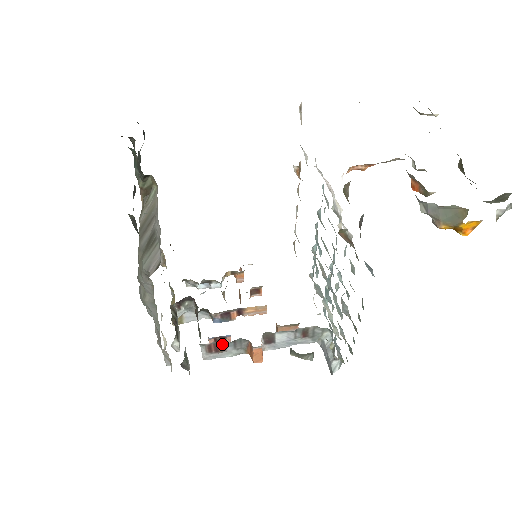
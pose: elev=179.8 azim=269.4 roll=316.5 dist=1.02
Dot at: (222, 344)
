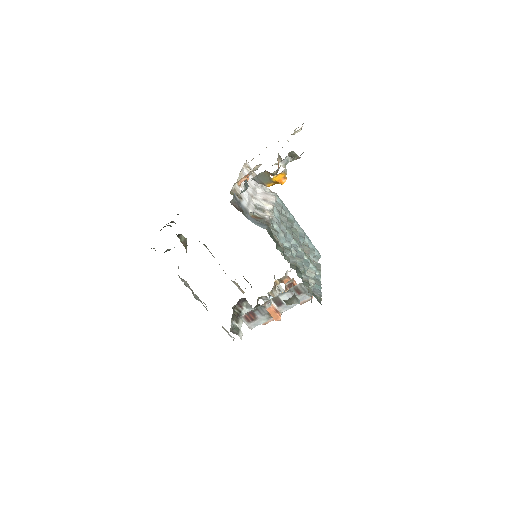
Dot at: (252, 314)
